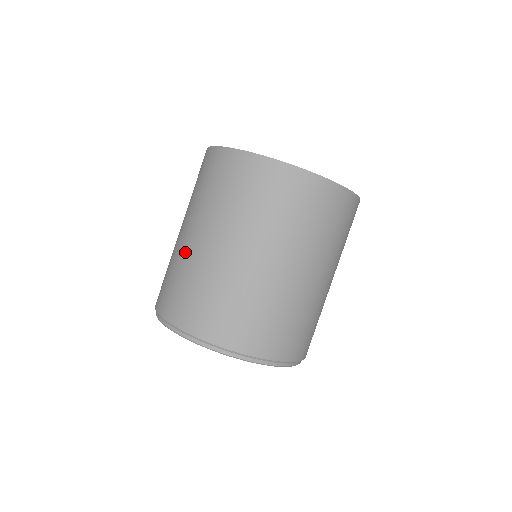
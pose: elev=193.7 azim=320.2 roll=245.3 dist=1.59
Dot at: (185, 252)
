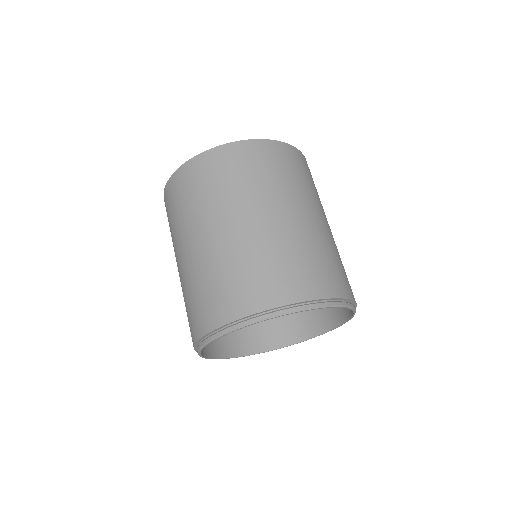
Dot at: (262, 236)
